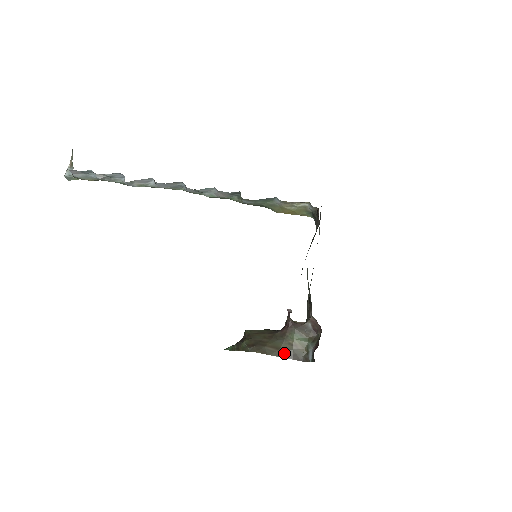
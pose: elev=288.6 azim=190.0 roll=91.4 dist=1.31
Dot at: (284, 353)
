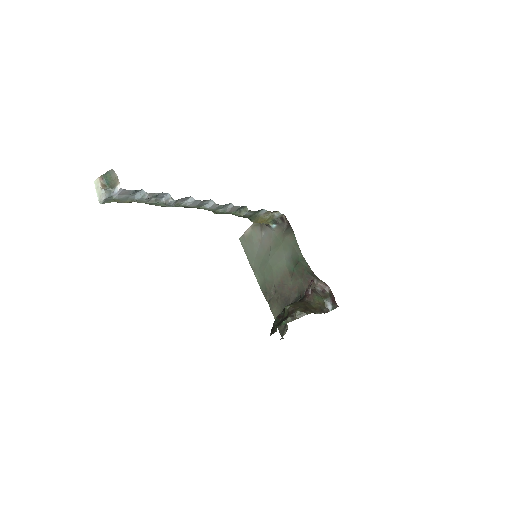
Dot at: (318, 310)
